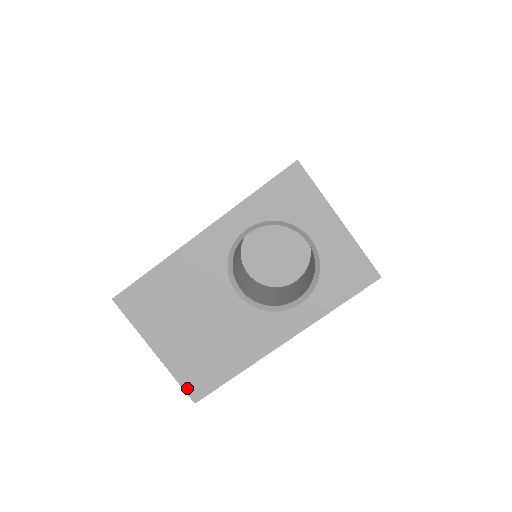
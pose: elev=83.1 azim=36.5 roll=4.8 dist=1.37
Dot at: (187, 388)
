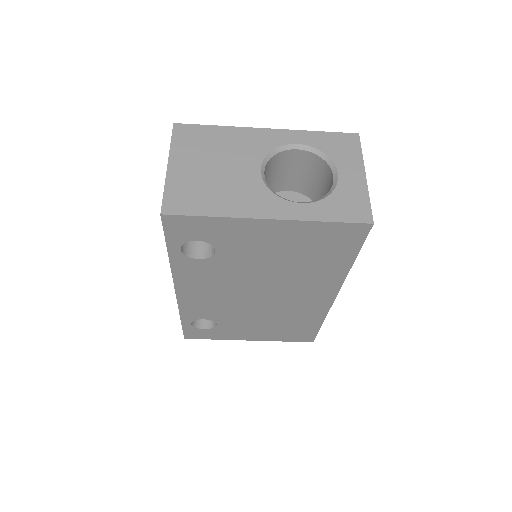
Dot at: (166, 201)
